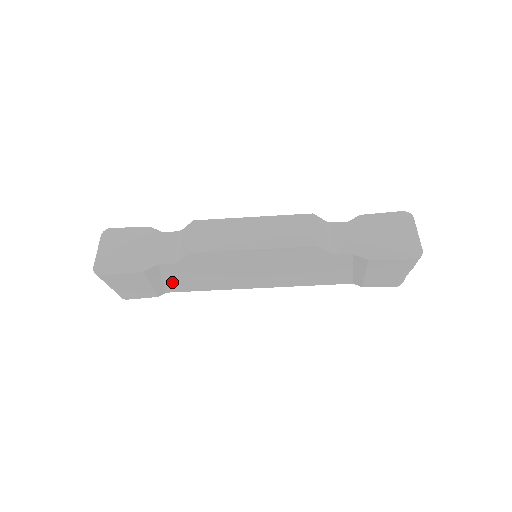
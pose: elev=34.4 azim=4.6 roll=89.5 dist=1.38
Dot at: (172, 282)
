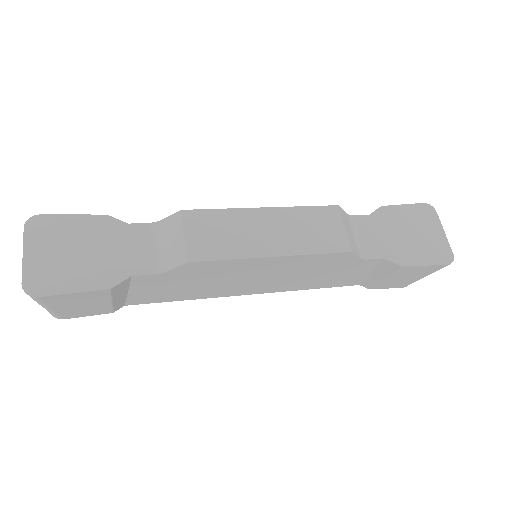
Dot at: (140, 294)
